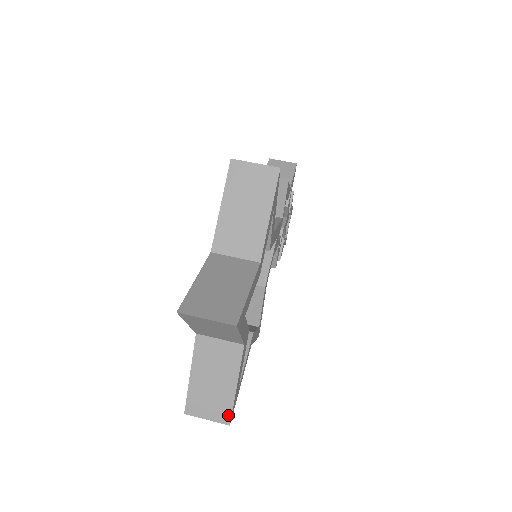
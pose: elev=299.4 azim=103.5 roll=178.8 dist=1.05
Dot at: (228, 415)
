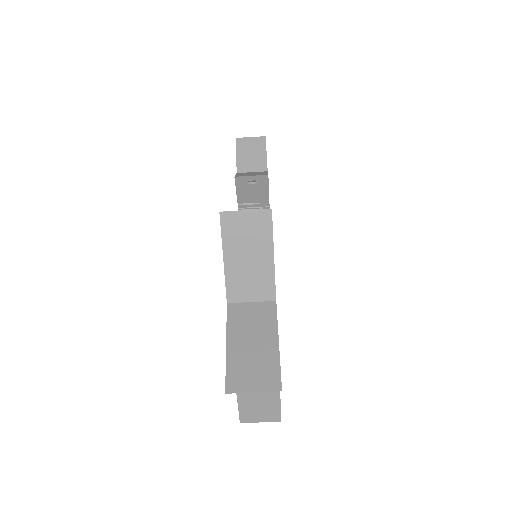
Dot at: (278, 415)
